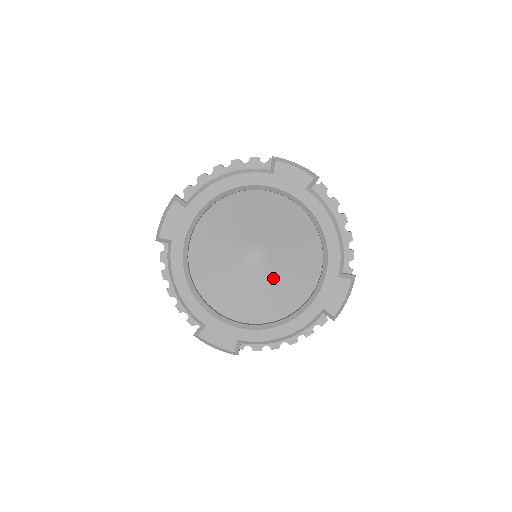
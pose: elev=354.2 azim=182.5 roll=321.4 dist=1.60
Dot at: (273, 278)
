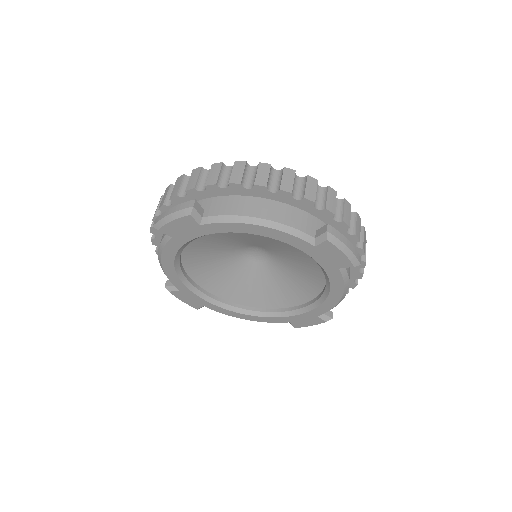
Dot at: (262, 276)
